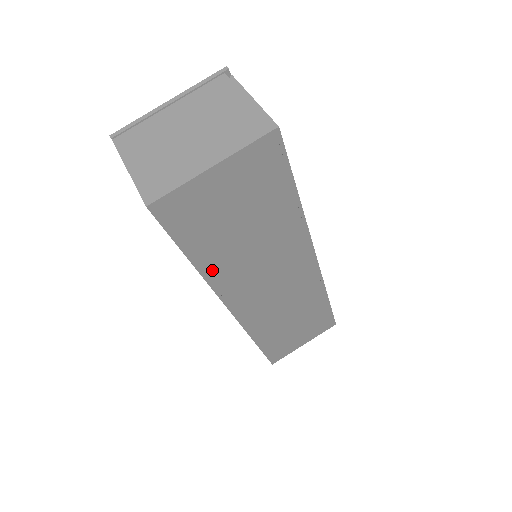
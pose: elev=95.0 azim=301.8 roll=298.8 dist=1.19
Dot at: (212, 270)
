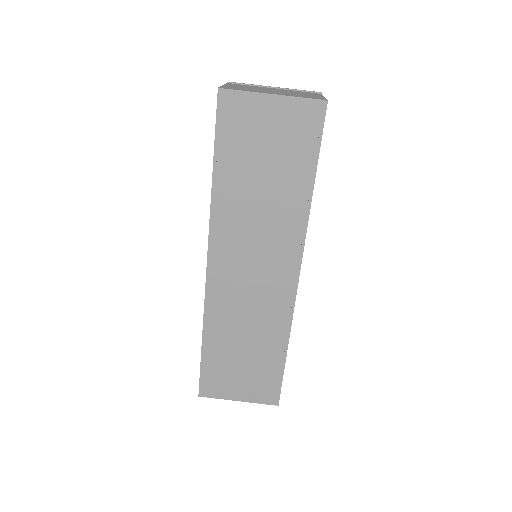
Dot at: (221, 196)
